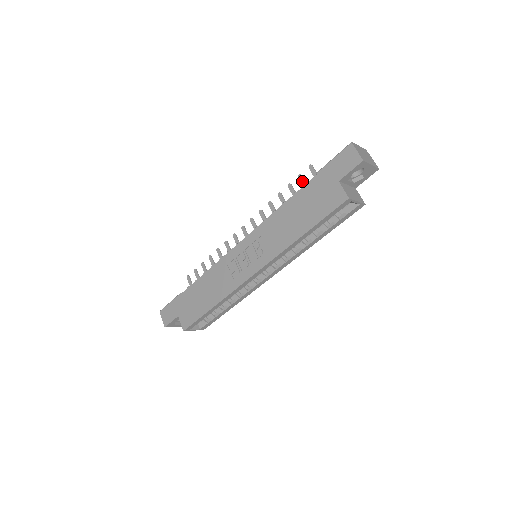
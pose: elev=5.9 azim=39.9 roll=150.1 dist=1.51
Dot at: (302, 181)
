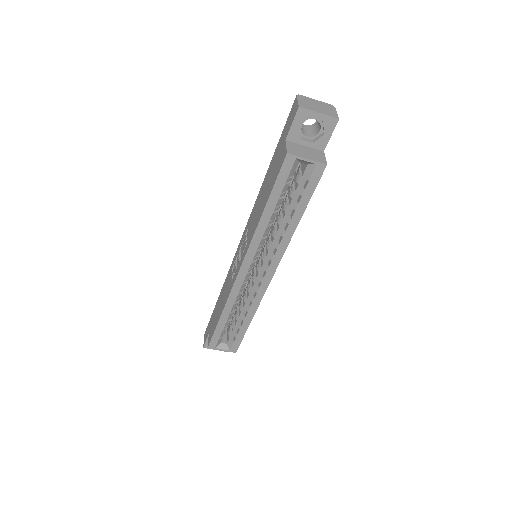
Dot at: occluded
